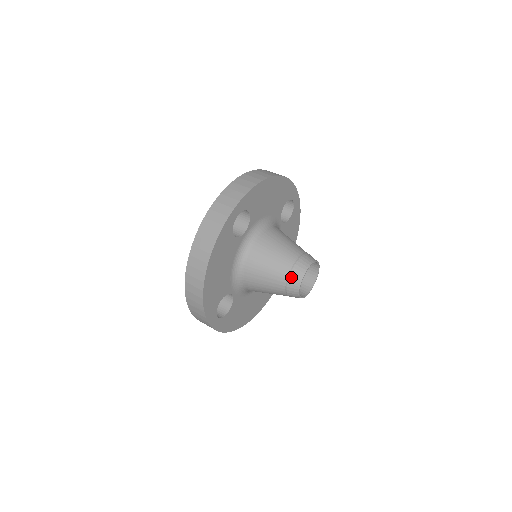
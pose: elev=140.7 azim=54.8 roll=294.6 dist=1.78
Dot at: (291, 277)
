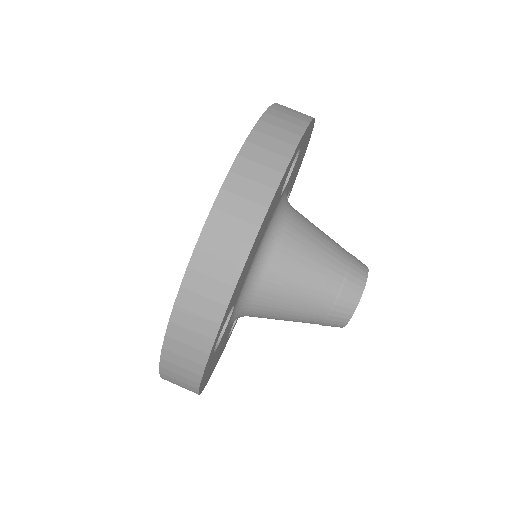
Dot at: (326, 325)
